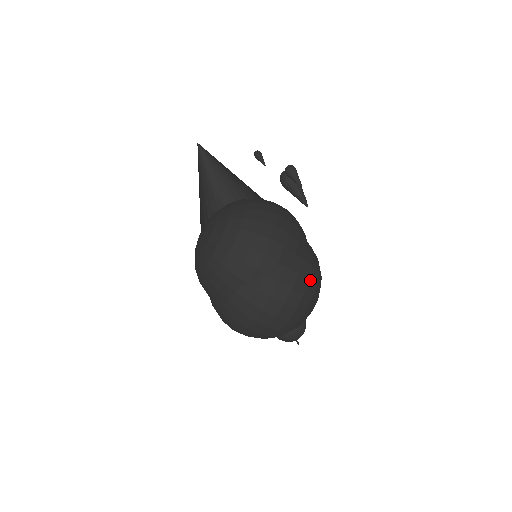
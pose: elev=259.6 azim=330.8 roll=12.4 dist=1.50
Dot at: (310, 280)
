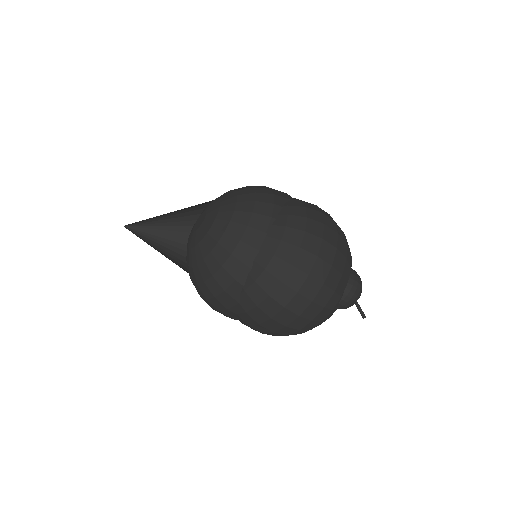
Dot at: occluded
